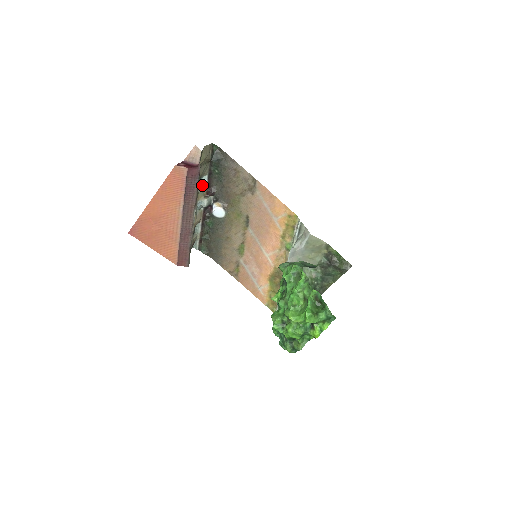
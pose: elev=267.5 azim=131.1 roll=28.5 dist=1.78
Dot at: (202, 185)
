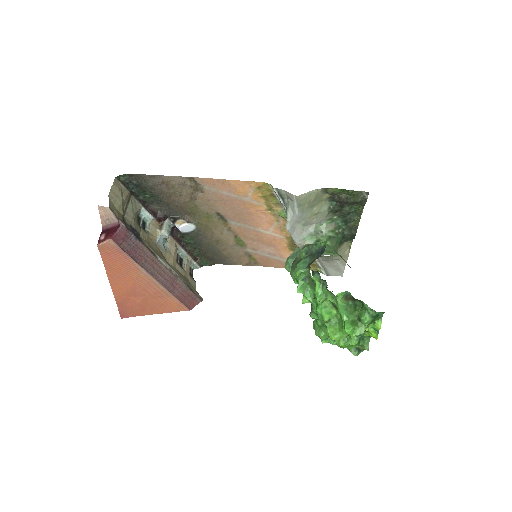
Dot at: (147, 219)
